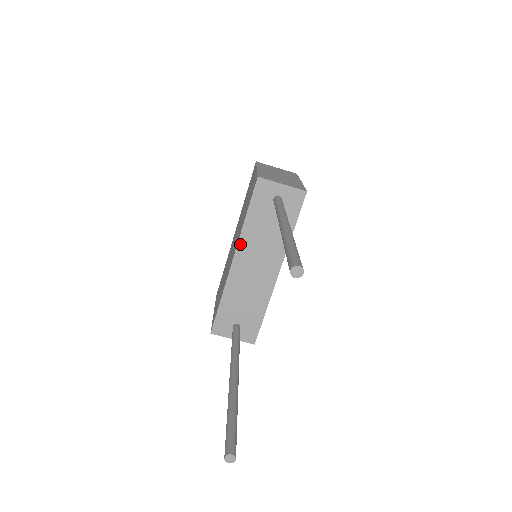
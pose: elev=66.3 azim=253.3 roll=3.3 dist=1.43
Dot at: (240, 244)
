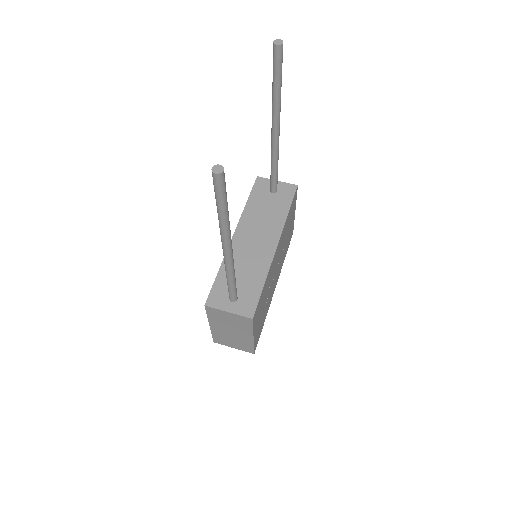
Dot at: (241, 222)
